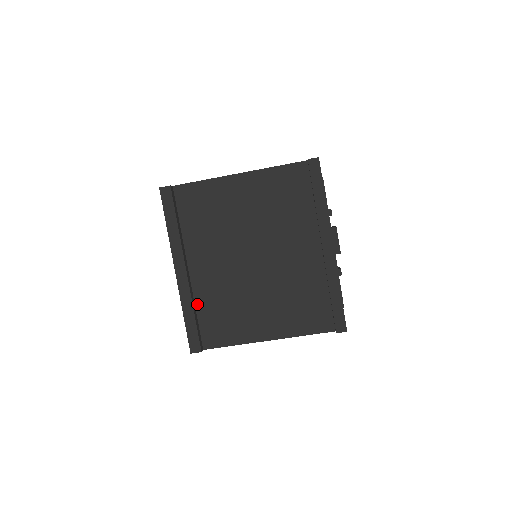
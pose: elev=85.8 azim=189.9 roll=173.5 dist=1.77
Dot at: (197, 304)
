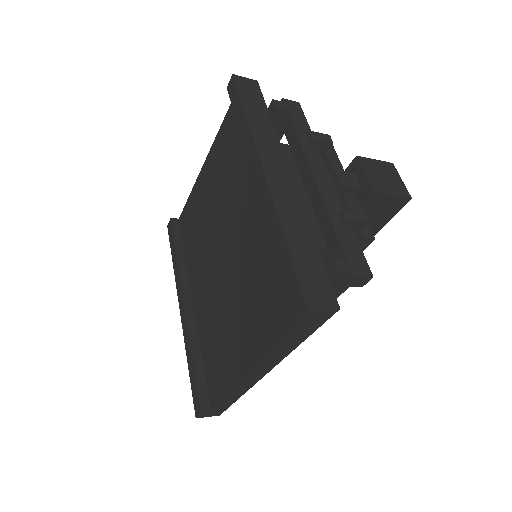
Dot at: (201, 345)
